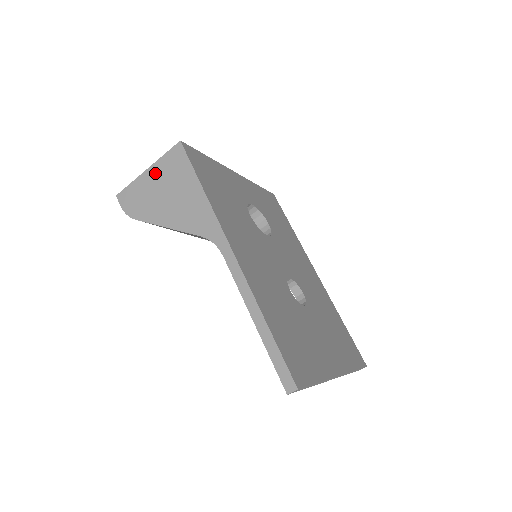
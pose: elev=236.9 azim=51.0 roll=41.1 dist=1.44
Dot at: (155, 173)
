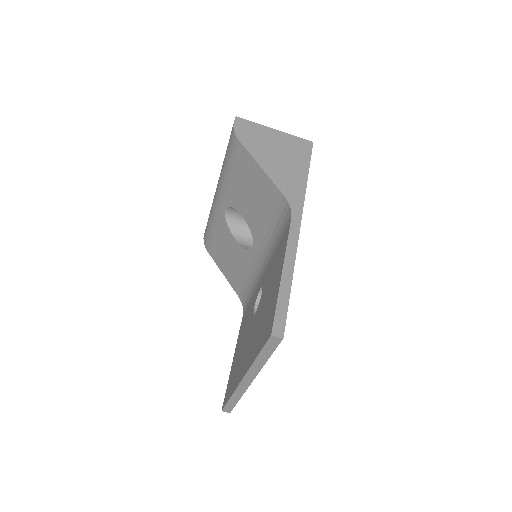
Dot at: (279, 136)
